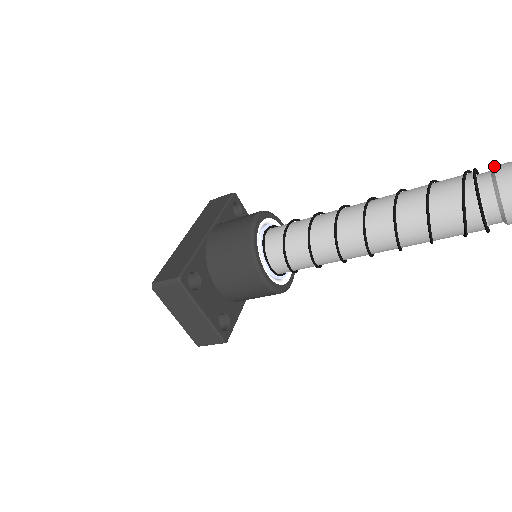
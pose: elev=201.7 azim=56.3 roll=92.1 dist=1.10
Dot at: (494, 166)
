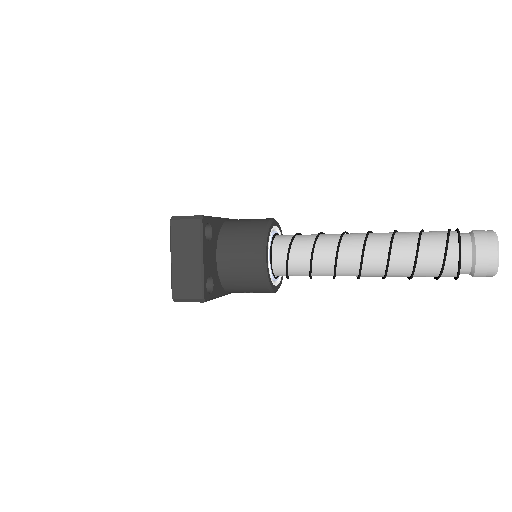
Dot at: occluded
